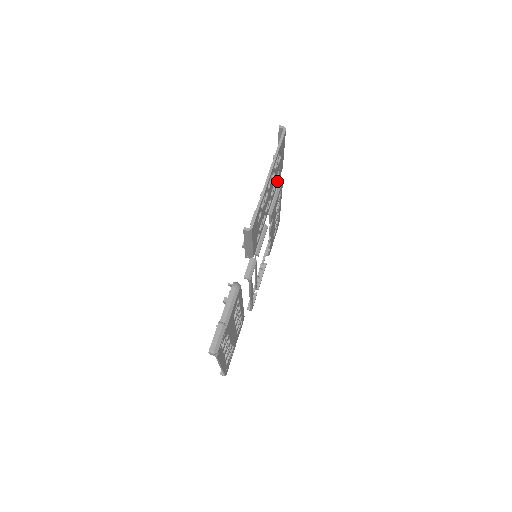
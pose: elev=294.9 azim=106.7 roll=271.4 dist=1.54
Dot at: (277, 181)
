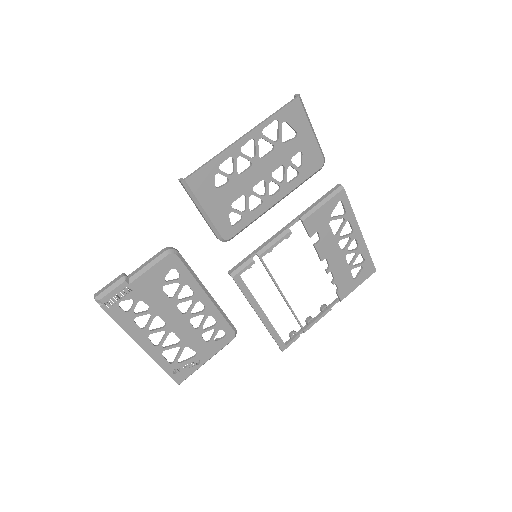
Dot at: (303, 172)
